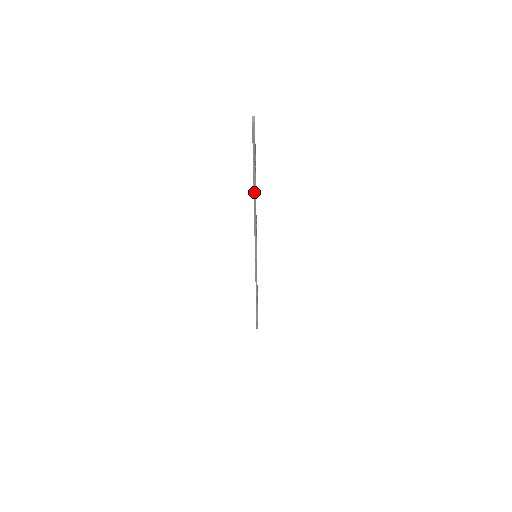
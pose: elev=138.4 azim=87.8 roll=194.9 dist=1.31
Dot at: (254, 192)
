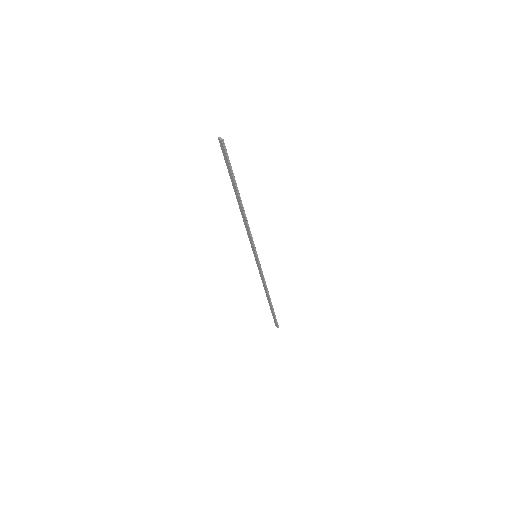
Dot at: (239, 198)
